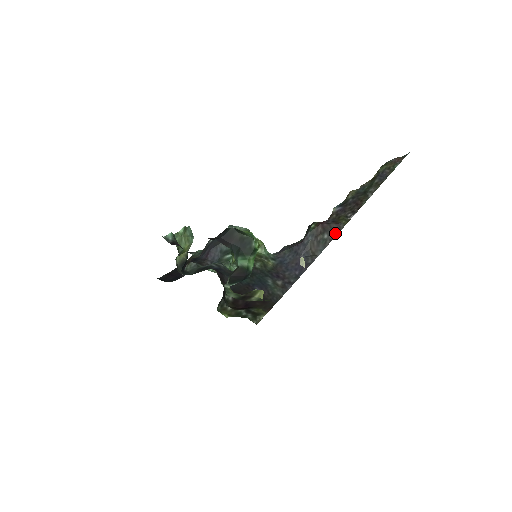
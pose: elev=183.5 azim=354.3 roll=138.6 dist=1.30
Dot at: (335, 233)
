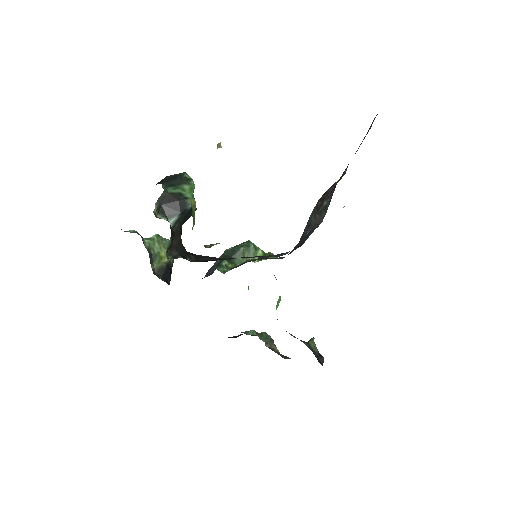
Dot at: (332, 193)
